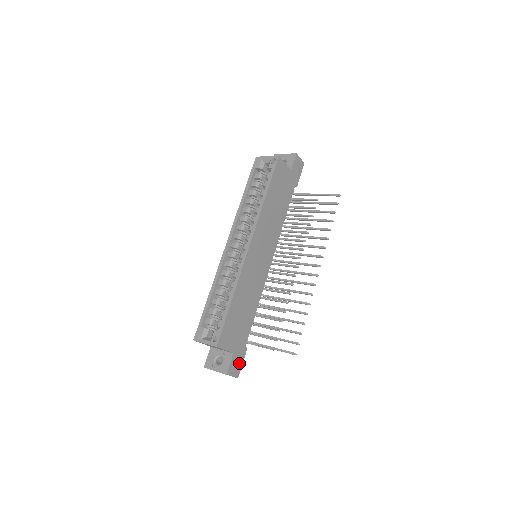
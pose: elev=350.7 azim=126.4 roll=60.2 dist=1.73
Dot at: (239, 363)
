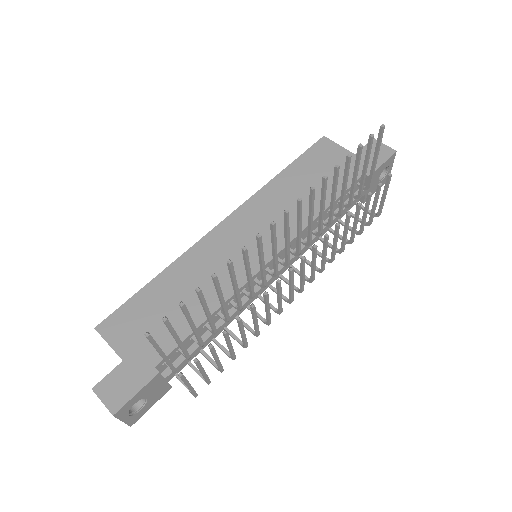
Dot at: (129, 388)
